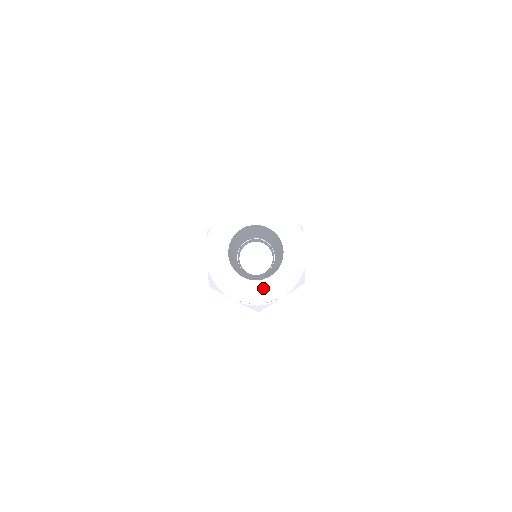
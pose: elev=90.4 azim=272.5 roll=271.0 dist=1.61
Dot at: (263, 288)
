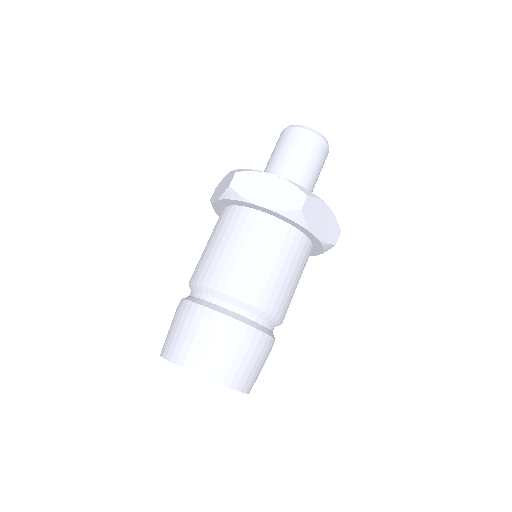
Dot at: occluded
